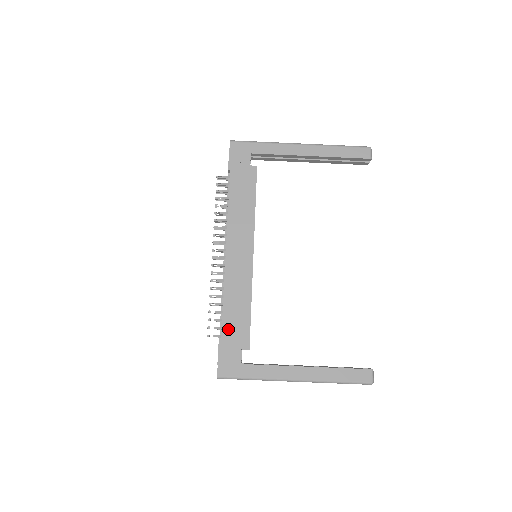
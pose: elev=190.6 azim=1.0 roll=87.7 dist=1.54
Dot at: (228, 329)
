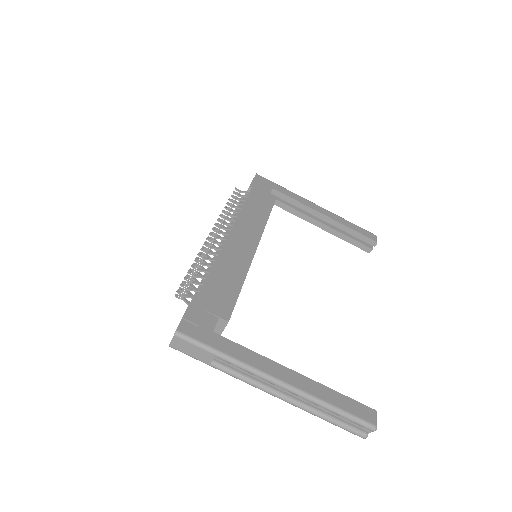
Dot at: (209, 291)
